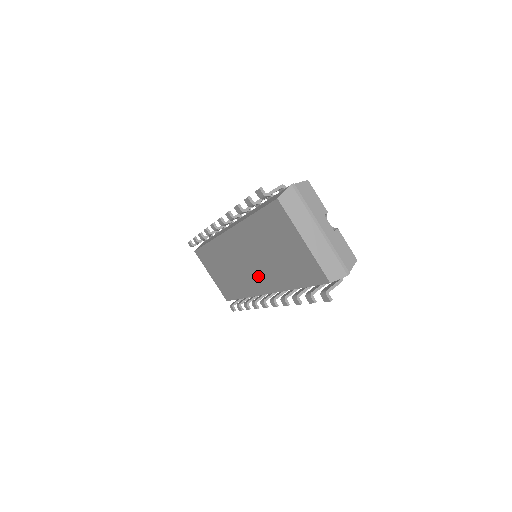
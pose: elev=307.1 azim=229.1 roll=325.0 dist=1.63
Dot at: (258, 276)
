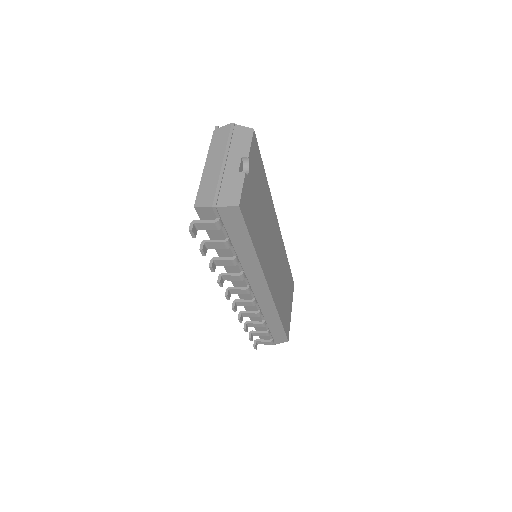
Dot at: occluded
